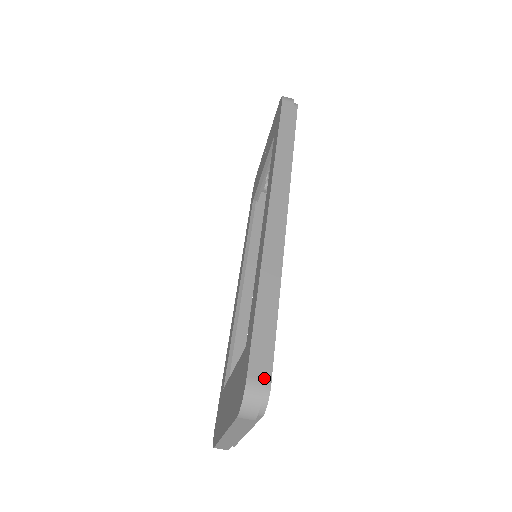
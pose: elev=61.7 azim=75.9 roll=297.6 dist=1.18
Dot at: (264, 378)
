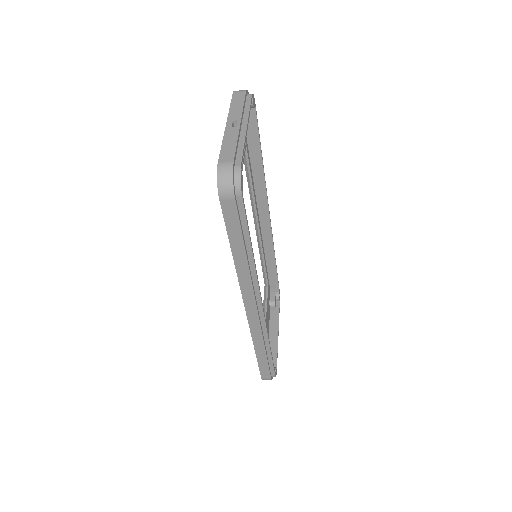
Dot at: (270, 378)
